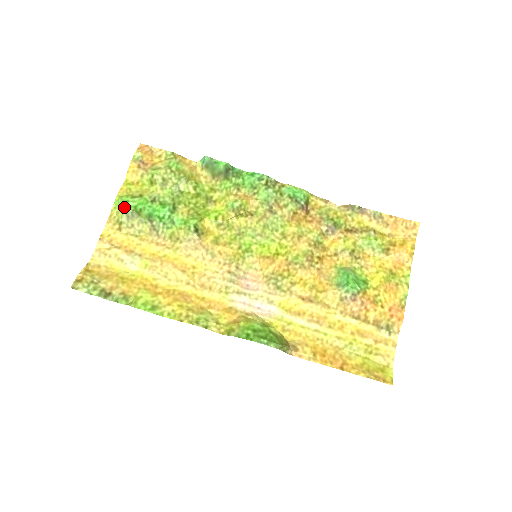
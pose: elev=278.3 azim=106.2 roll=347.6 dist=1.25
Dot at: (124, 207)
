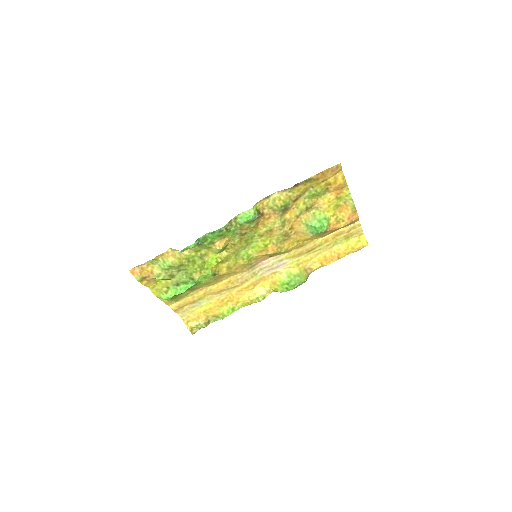
Dot at: (169, 300)
